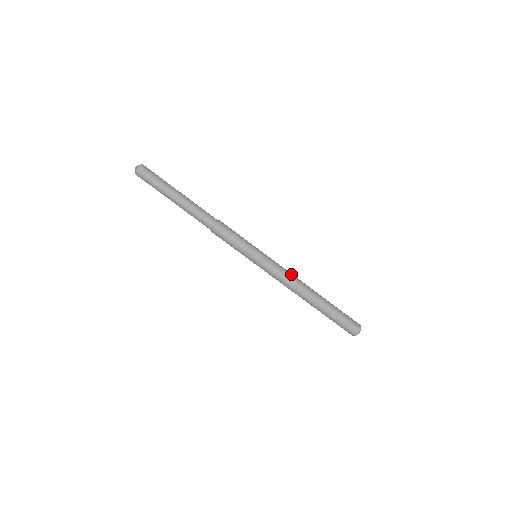
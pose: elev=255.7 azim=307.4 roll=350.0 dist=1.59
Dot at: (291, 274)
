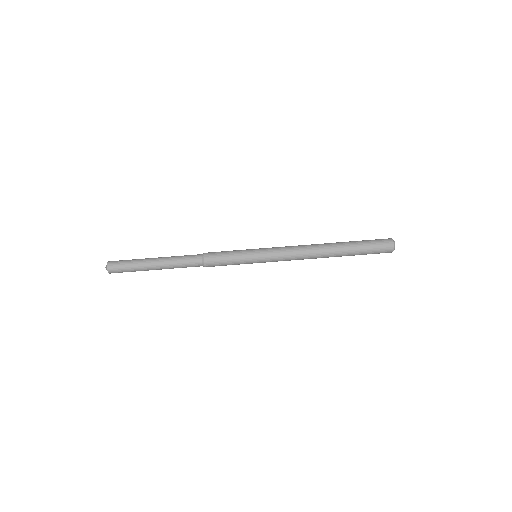
Dot at: (296, 246)
